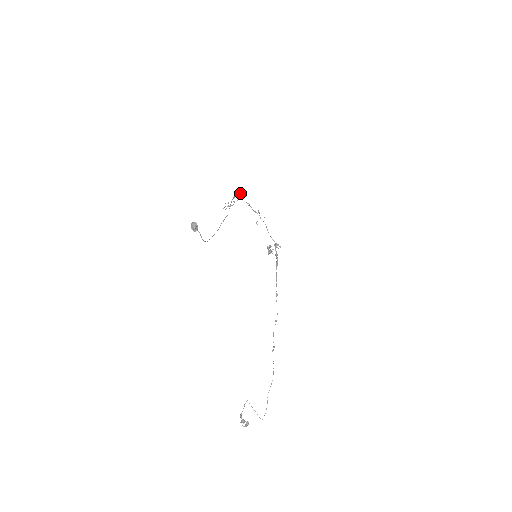
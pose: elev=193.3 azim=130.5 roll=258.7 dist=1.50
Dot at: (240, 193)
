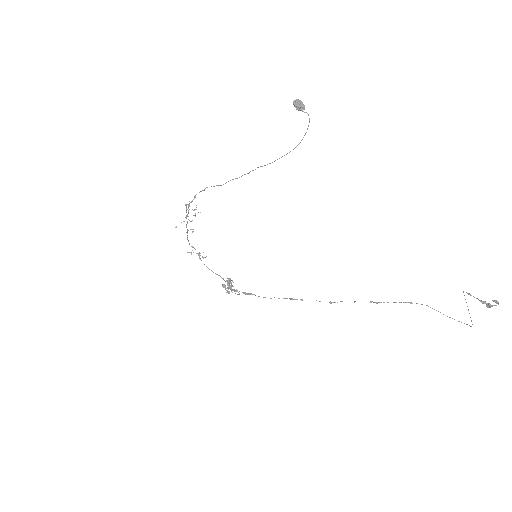
Dot at: occluded
